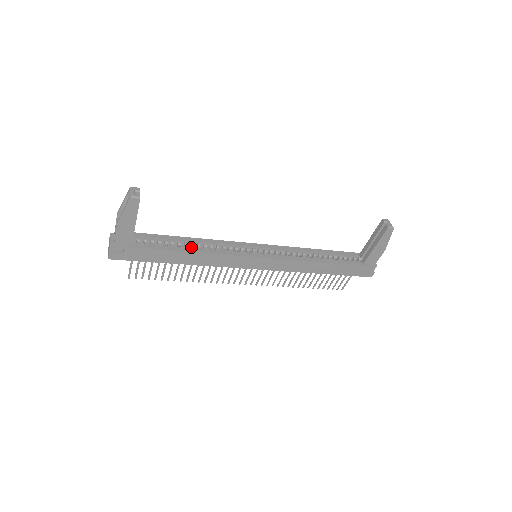
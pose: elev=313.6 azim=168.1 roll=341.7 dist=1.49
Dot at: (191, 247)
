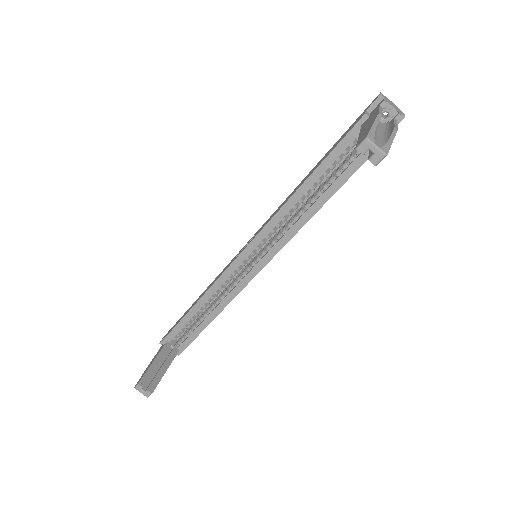
Dot at: (206, 306)
